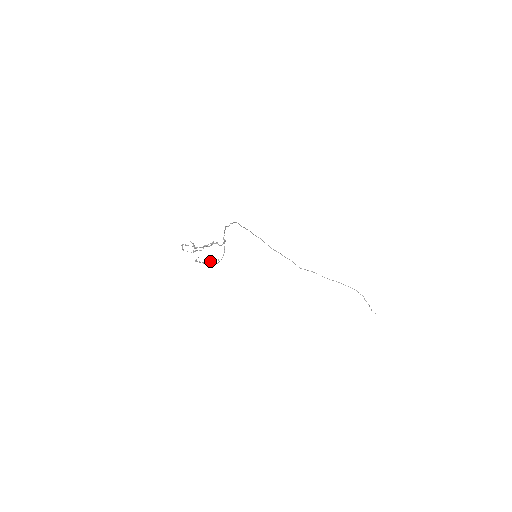
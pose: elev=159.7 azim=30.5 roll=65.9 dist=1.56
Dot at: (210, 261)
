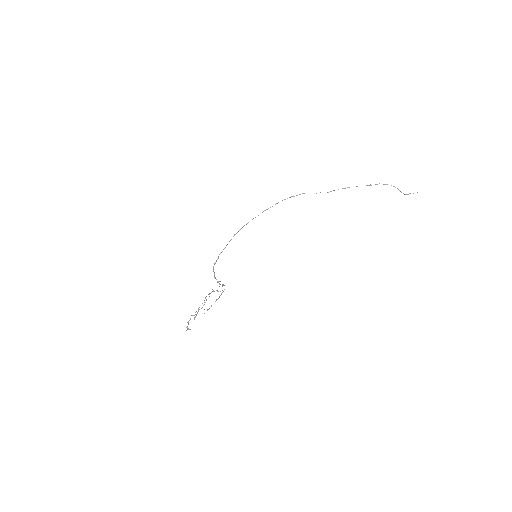
Dot at: occluded
